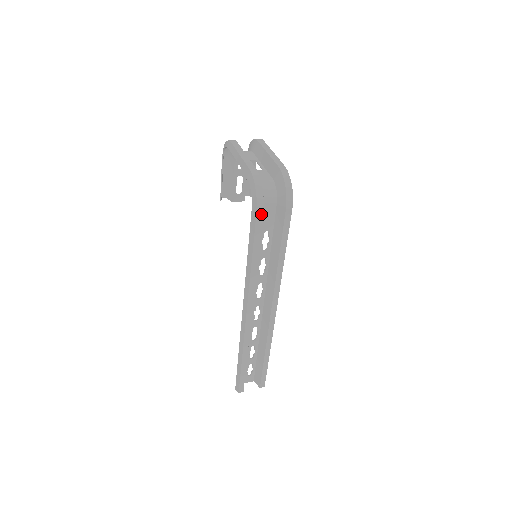
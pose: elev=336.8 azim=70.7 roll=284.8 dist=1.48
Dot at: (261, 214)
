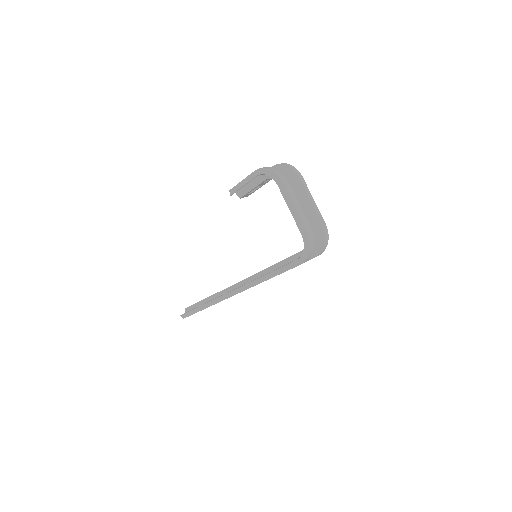
Dot at: occluded
